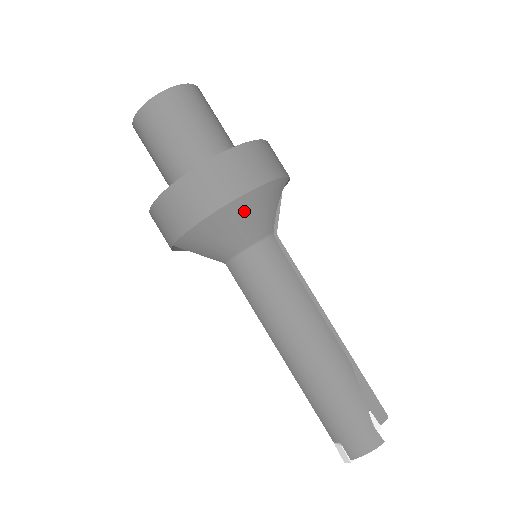
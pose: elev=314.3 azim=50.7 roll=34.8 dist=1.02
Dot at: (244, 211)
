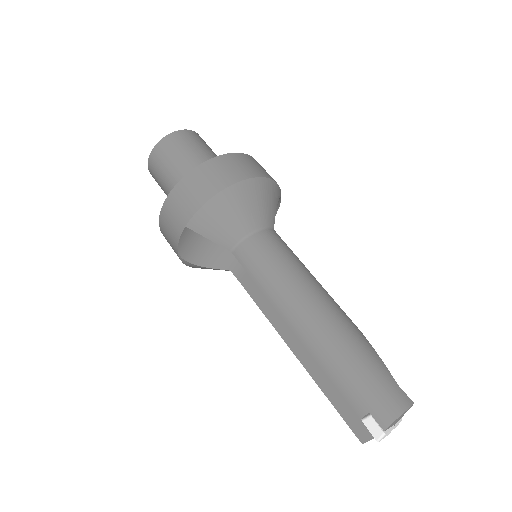
Dot at: (255, 193)
